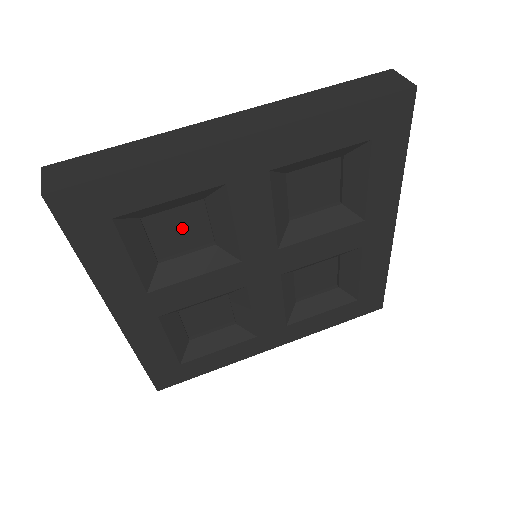
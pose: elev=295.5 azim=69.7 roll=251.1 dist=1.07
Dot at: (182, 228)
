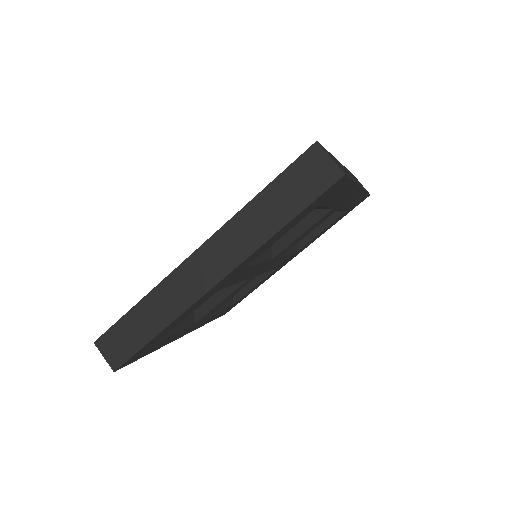
Dot at: occluded
